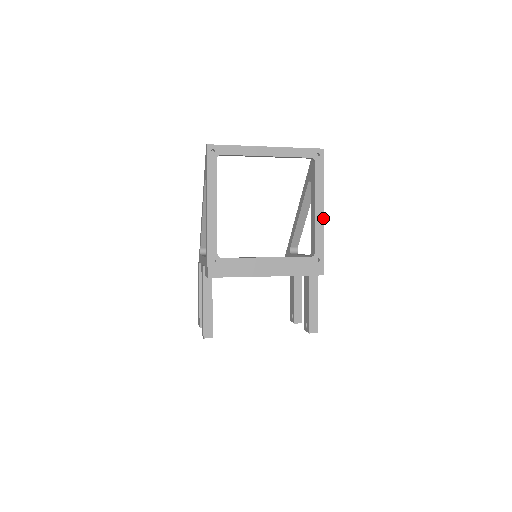
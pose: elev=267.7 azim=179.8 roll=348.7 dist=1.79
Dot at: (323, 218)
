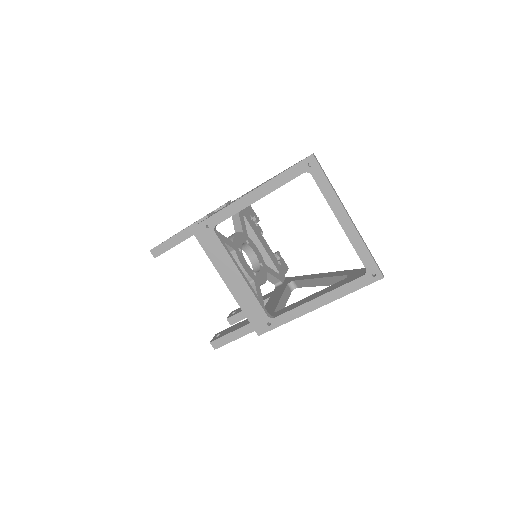
Dot at: (311, 310)
